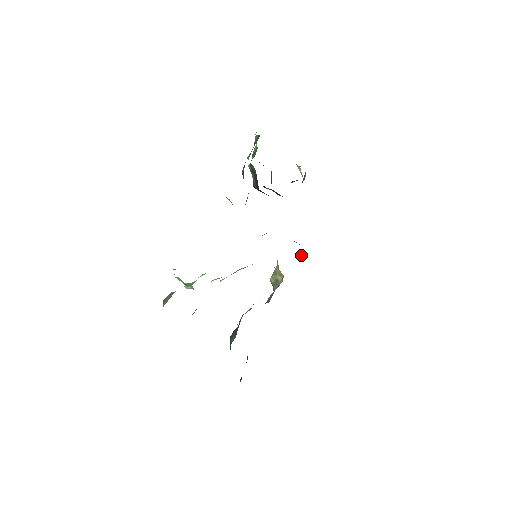
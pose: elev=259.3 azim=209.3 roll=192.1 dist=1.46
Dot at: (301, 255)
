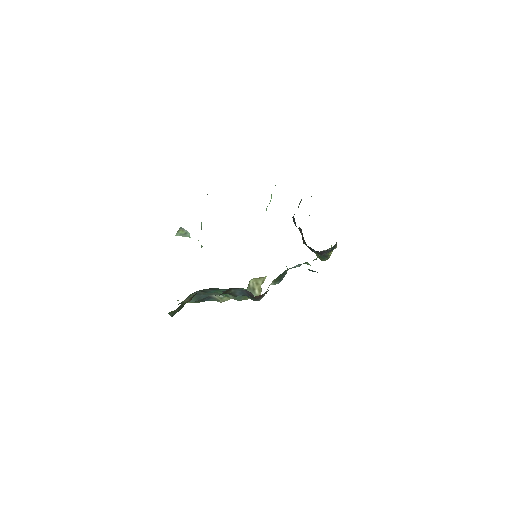
Dot at: occluded
